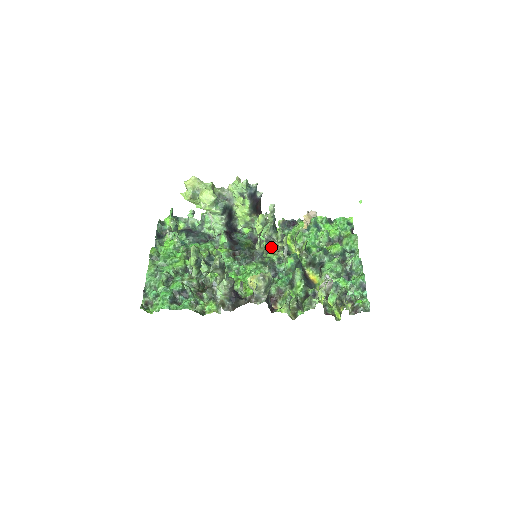
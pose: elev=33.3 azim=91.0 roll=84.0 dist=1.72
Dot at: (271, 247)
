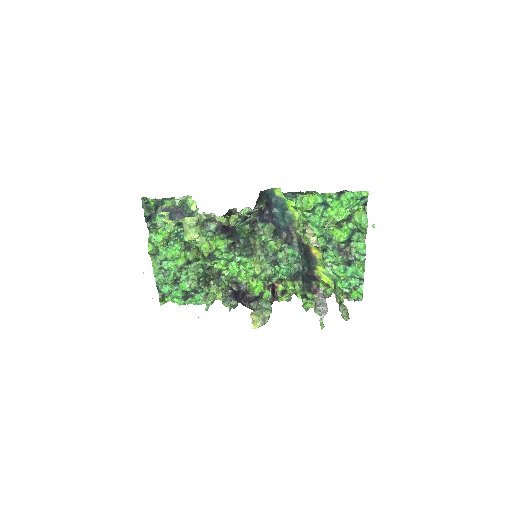
Dot at: occluded
